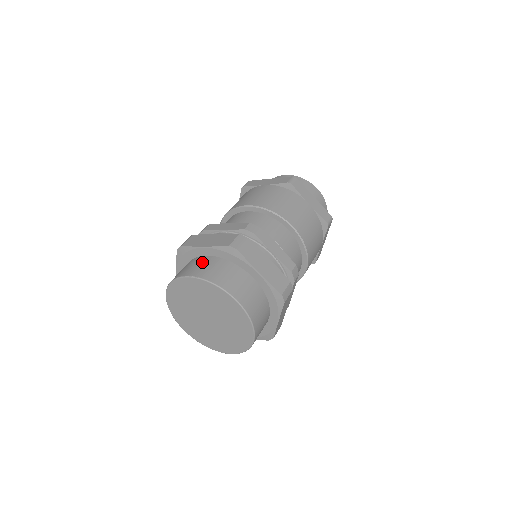
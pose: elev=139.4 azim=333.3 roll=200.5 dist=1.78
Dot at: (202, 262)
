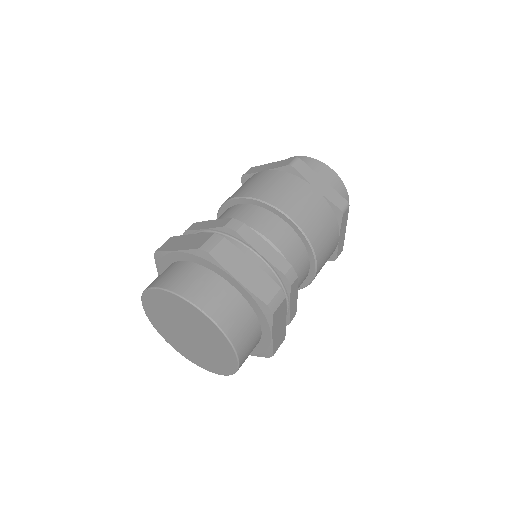
Dot at: (225, 296)
